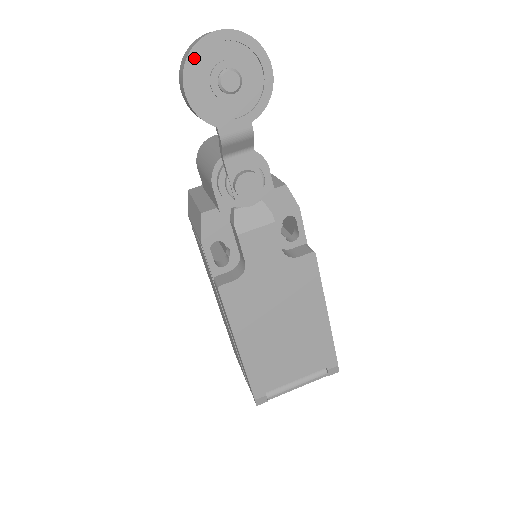
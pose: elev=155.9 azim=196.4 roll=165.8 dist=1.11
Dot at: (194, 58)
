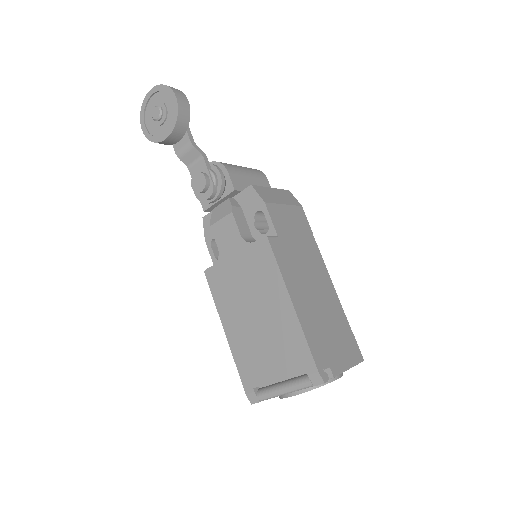
Dot at: (143, 109)
